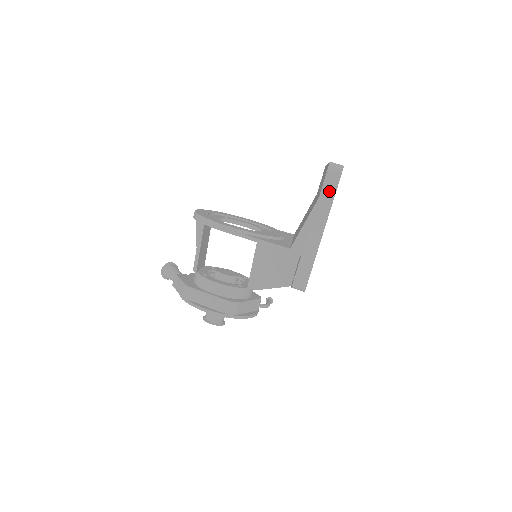
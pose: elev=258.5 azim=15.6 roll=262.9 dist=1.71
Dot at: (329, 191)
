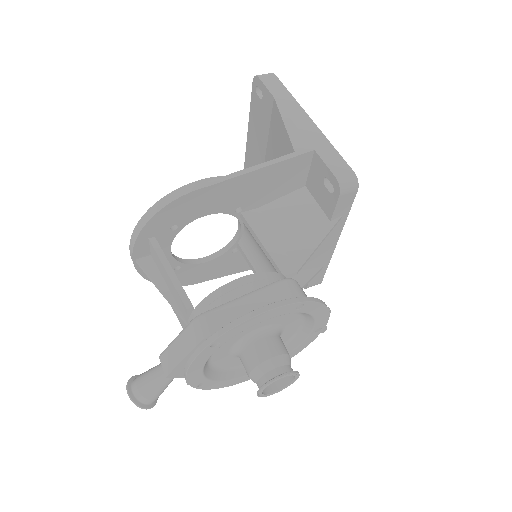
Dot at: (278, 89)
